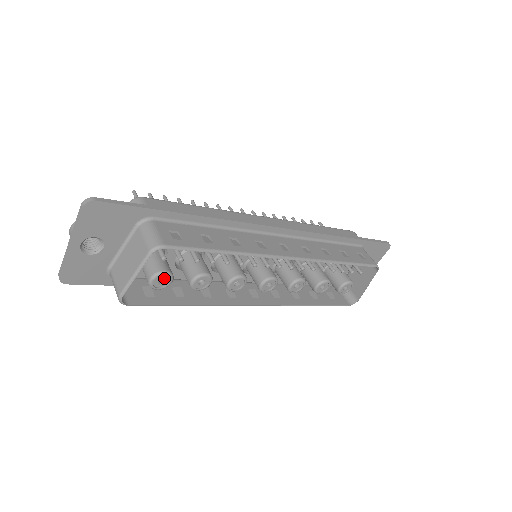
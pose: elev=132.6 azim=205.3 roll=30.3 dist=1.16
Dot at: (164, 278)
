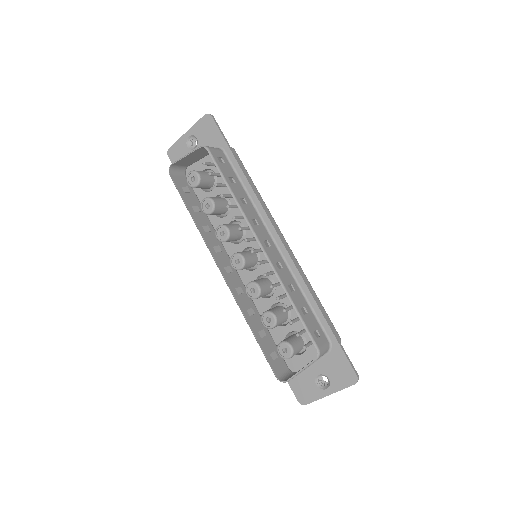
Dot at: (196, 182)
